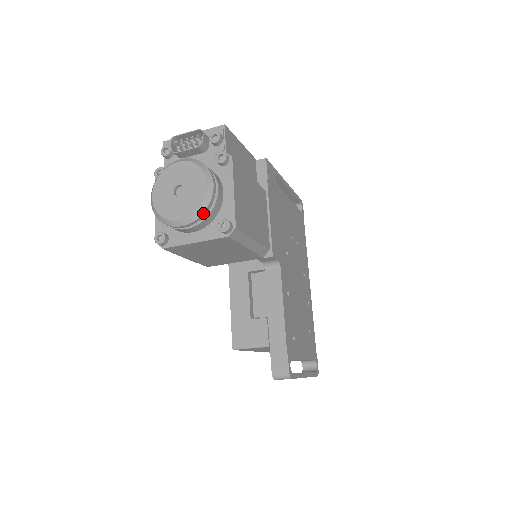
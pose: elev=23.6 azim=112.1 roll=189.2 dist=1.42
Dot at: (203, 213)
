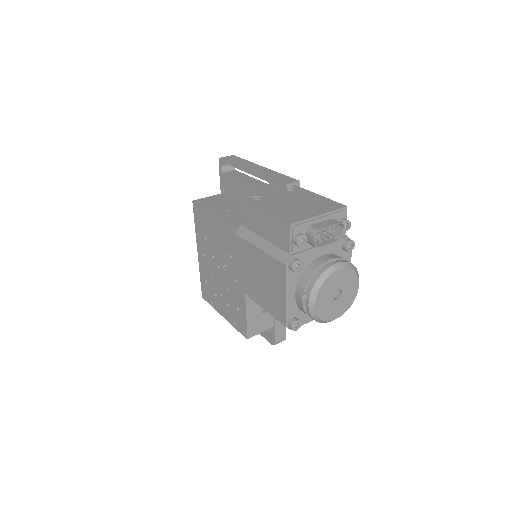
Dot at: (349, 306)
